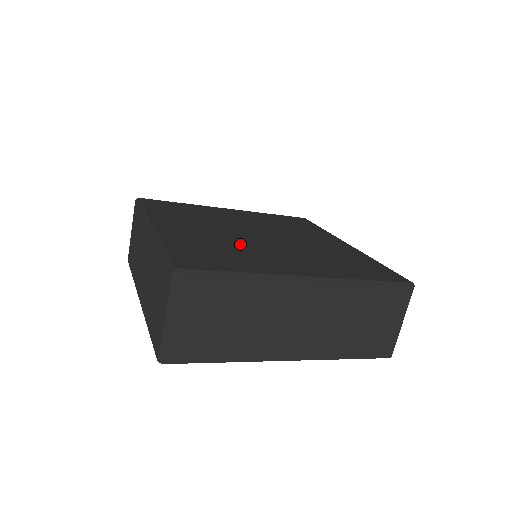
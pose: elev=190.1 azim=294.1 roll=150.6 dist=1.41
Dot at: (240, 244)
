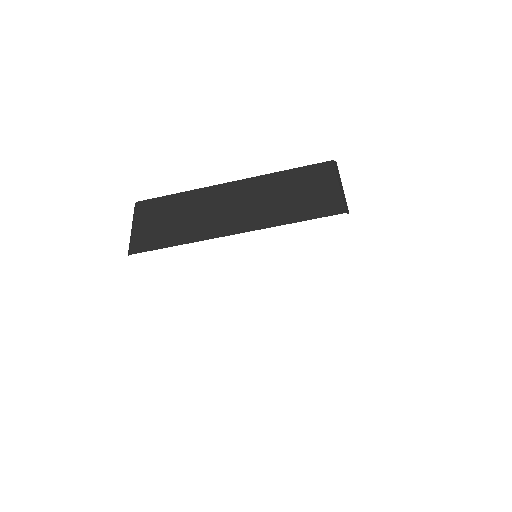
Dot at: occluded
